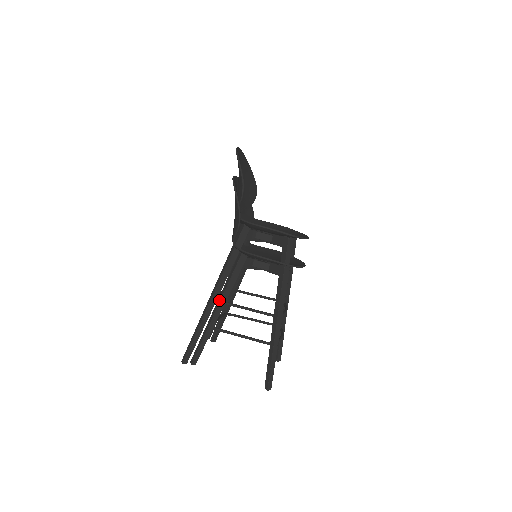
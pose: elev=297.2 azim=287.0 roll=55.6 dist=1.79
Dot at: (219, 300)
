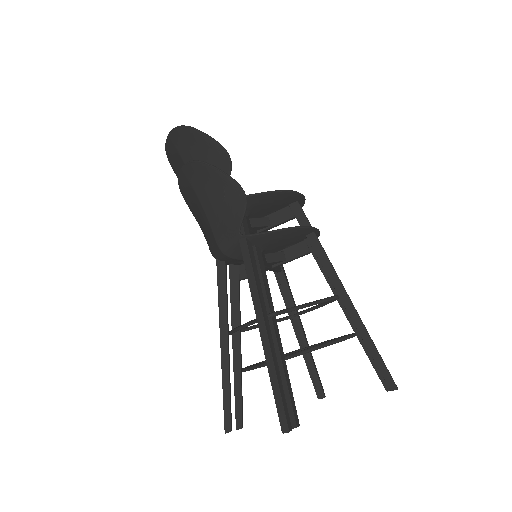
Dot at: (271, 313)
